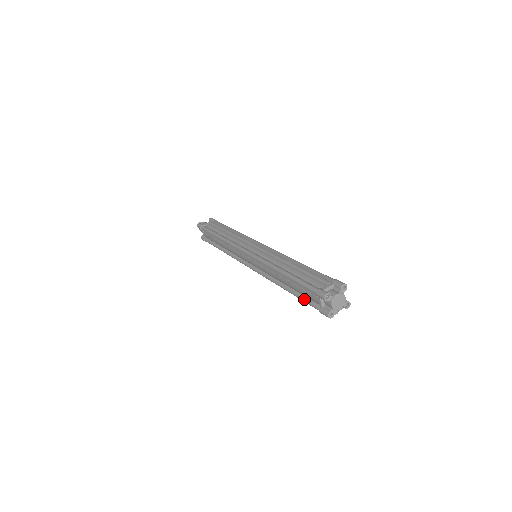
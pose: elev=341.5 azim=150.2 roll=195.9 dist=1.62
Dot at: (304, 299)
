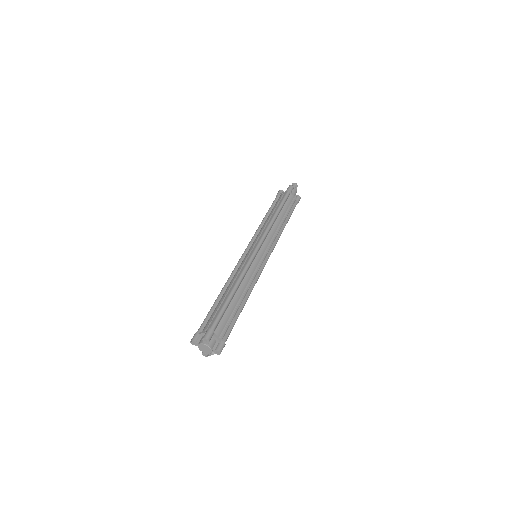
Dot at: occluded
